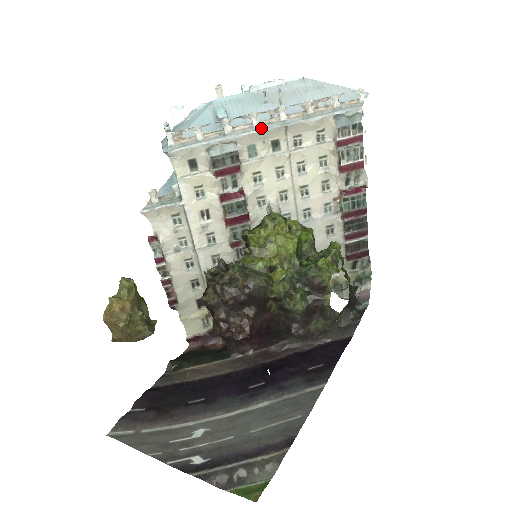
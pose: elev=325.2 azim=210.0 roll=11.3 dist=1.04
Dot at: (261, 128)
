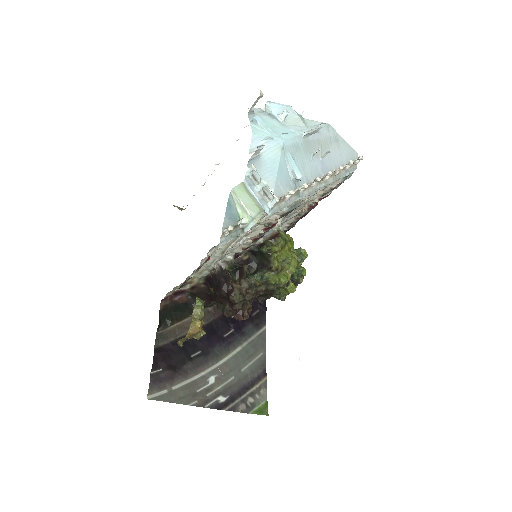
Dot at: (316, 189)
